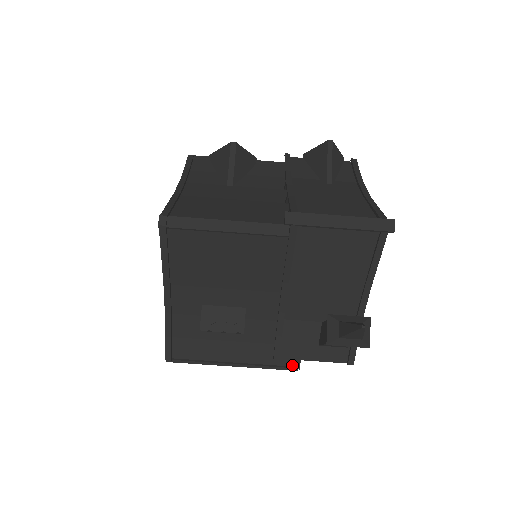
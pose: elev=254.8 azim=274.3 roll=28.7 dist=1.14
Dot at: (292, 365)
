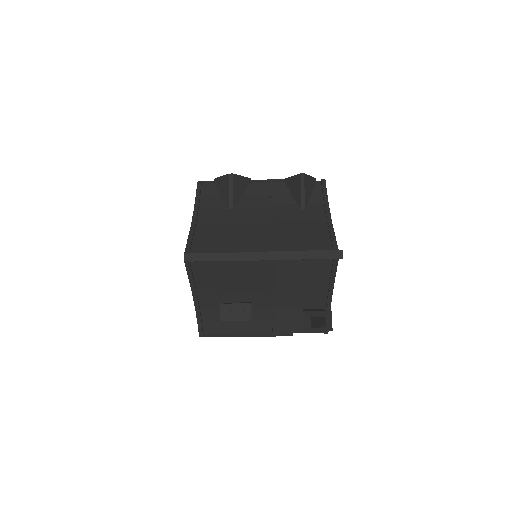
Dot at: (288, 333)
